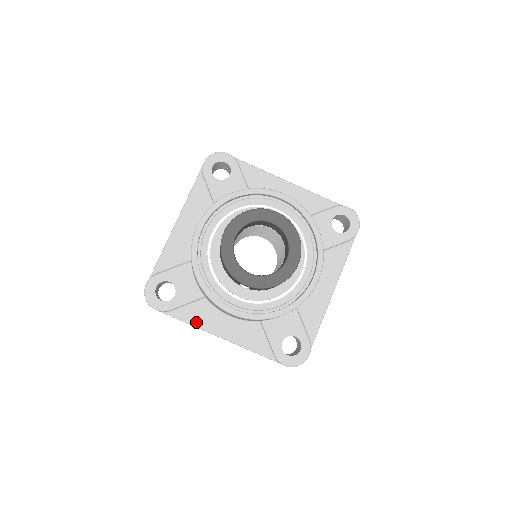
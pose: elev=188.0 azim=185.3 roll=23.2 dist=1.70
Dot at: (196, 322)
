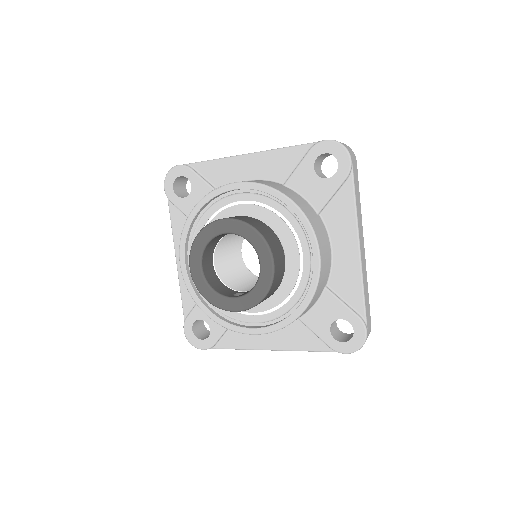
Dot at: (242, 345)
